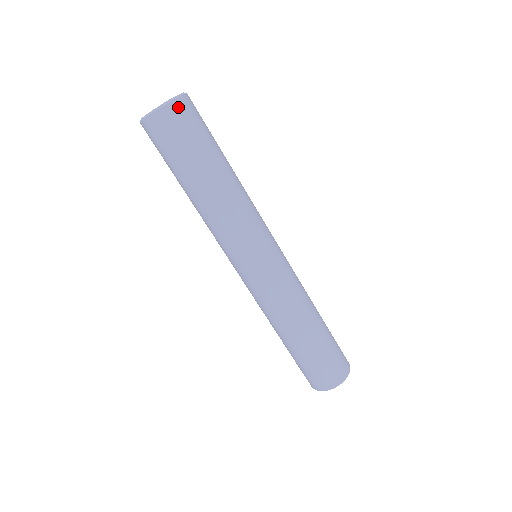
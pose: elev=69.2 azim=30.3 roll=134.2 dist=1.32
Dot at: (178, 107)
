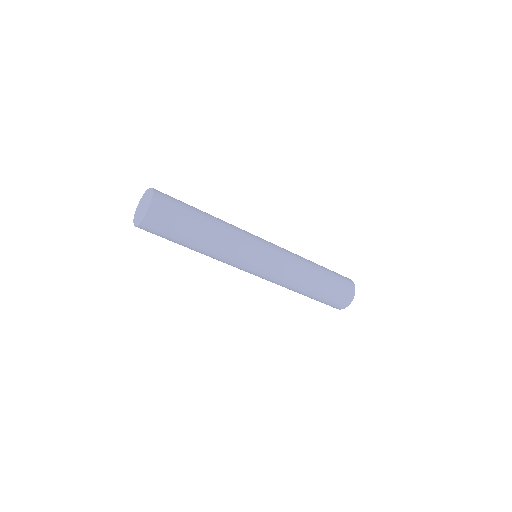
Dot at: (144, 227)
